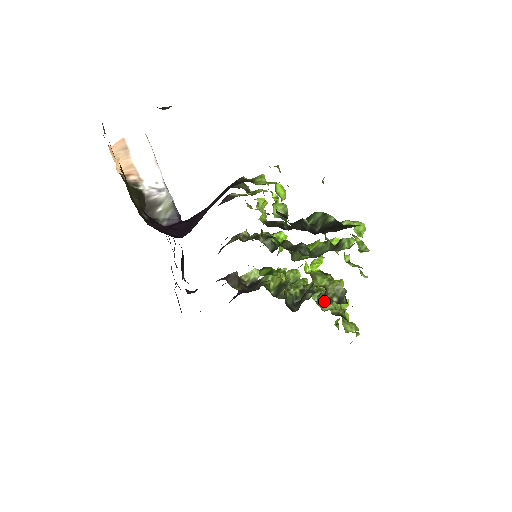
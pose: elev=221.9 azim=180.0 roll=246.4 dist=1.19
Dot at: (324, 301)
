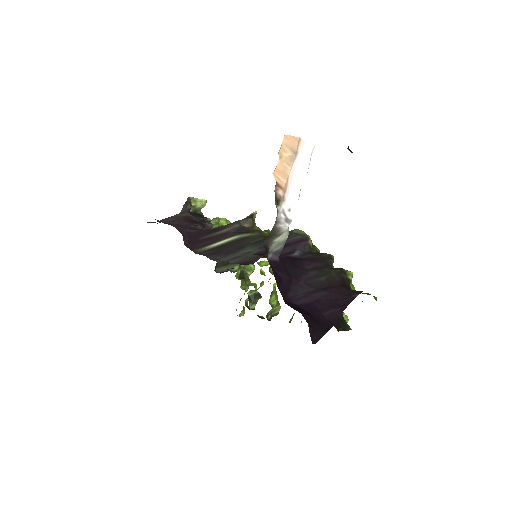
Dot at: (253, 299)
